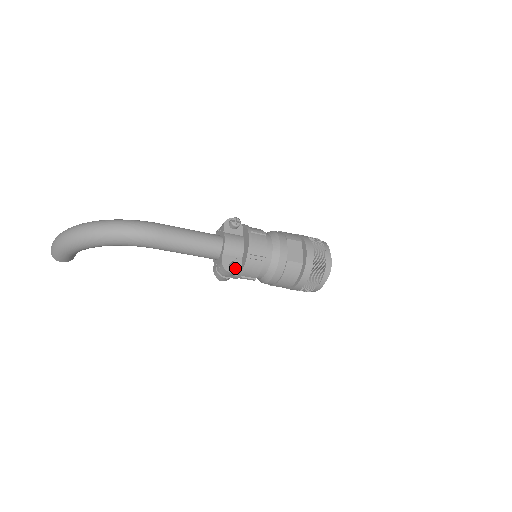
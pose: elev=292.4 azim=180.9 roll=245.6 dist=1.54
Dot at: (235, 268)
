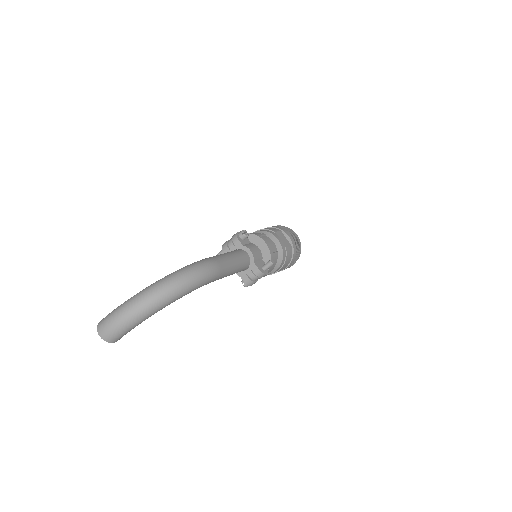
Dot at: occluded
